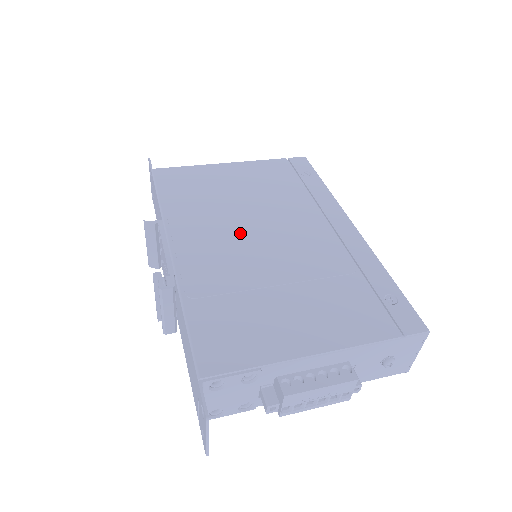
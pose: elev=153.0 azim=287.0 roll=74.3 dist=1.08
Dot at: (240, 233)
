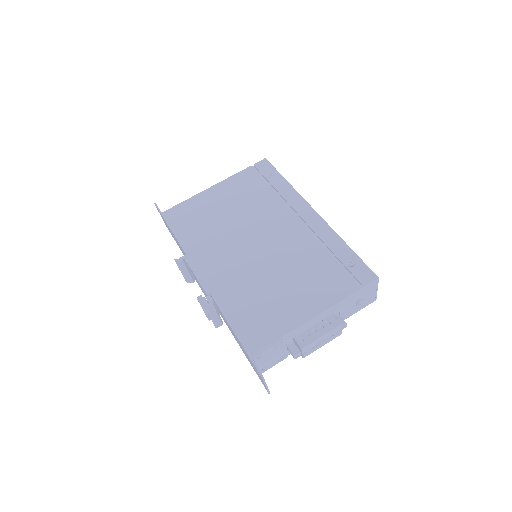
Dot at: (240, 246)
